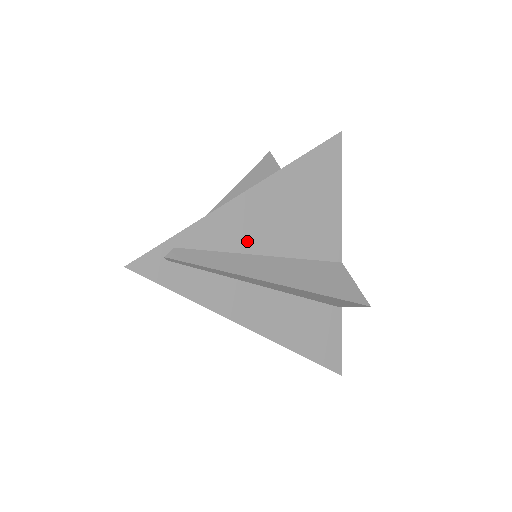
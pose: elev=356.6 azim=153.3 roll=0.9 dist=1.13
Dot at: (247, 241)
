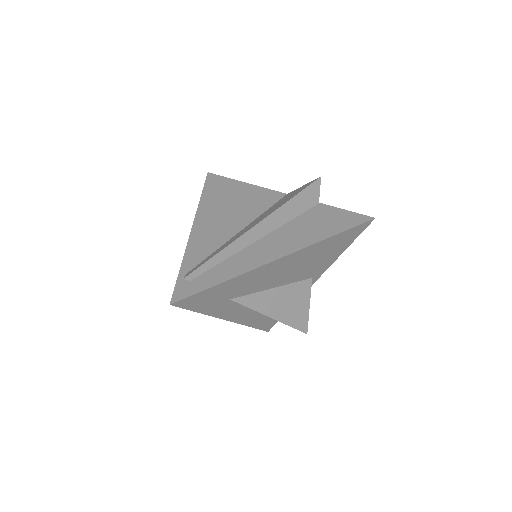
Dot at: (222, 237)
